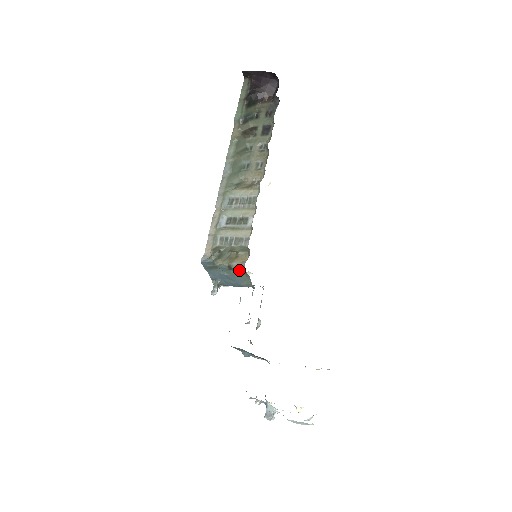
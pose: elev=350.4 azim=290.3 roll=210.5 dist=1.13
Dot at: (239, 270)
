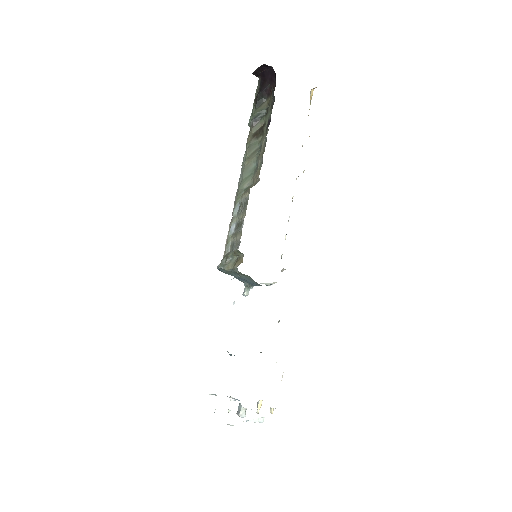
Dot at: (240, 273)
